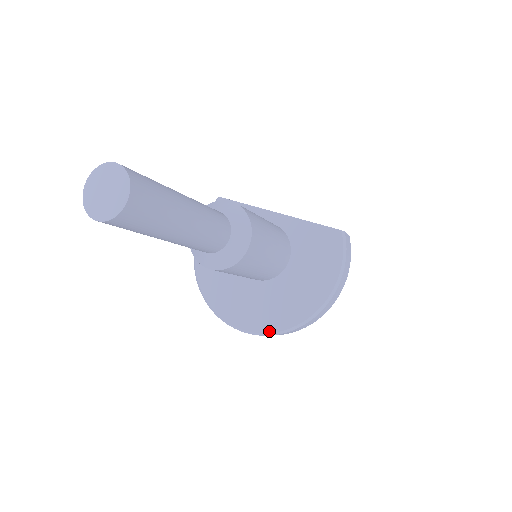
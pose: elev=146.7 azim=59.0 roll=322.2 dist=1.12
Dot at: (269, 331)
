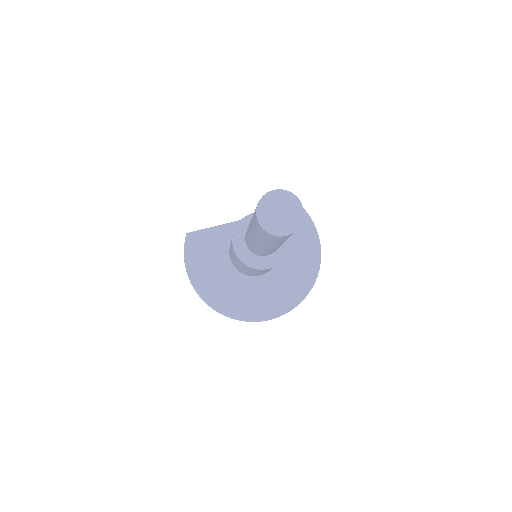
Dot at: (295, 303)
